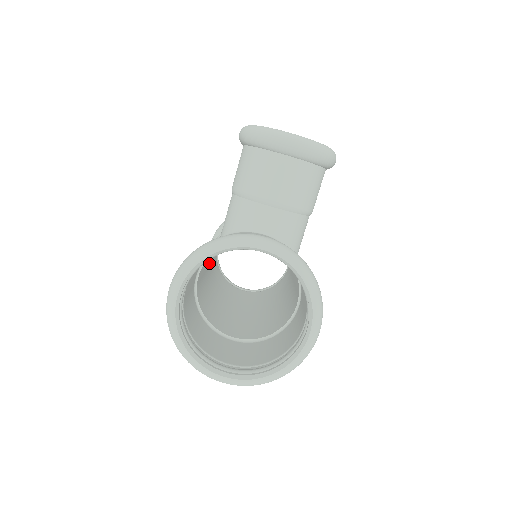
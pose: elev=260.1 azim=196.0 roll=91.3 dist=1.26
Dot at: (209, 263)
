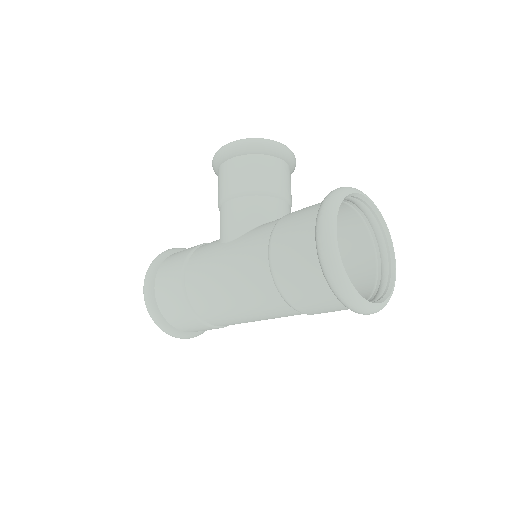
Dot at: (211, 275)
